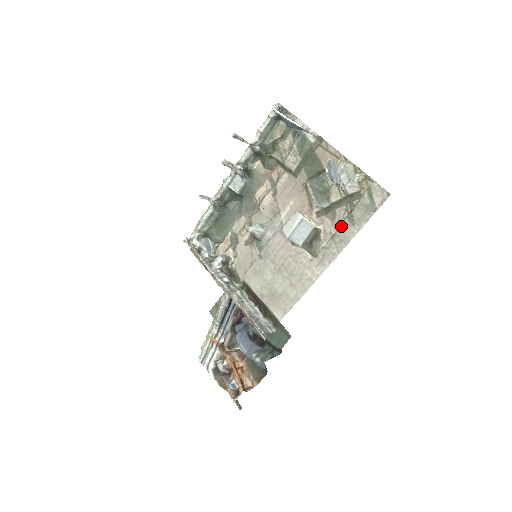
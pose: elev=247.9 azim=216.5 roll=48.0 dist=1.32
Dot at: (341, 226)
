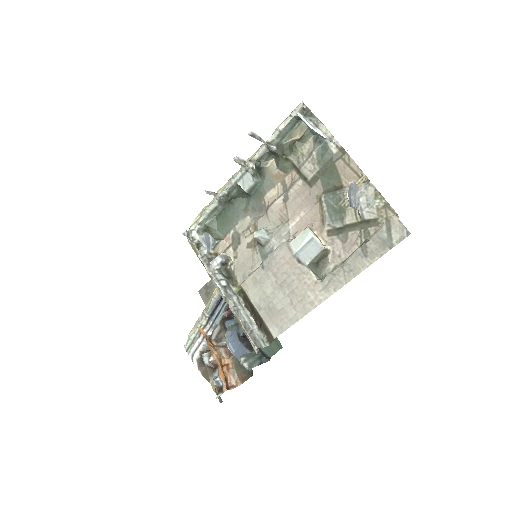
Dot at: (353, 255)
